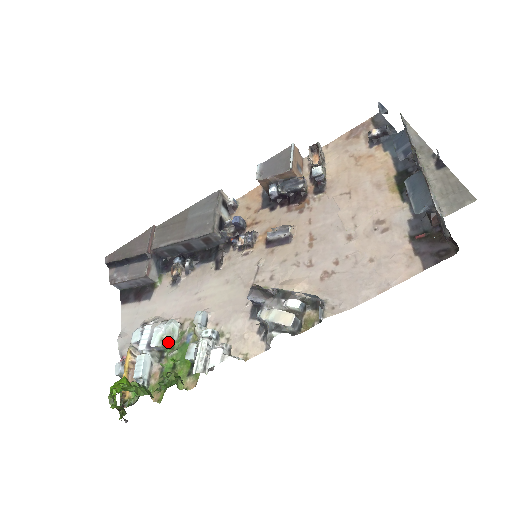
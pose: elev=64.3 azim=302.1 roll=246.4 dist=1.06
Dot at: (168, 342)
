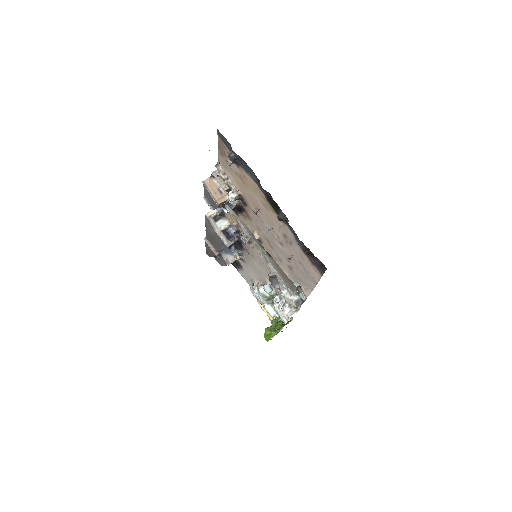
Dot at: (267, 298)
